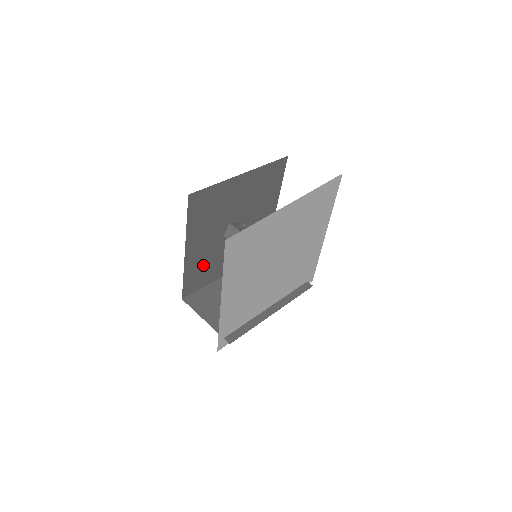
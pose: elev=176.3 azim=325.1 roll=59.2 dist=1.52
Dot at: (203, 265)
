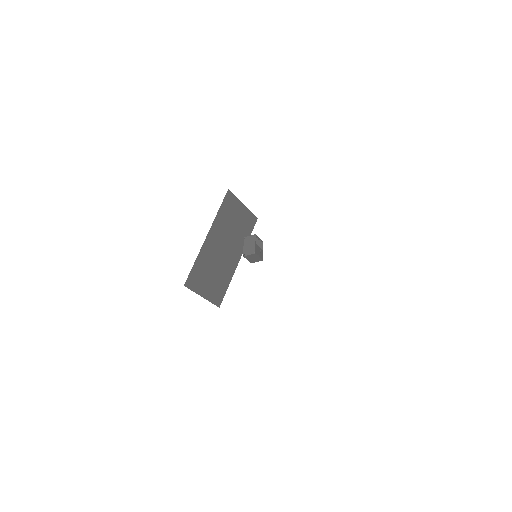
Dot at: occluded
